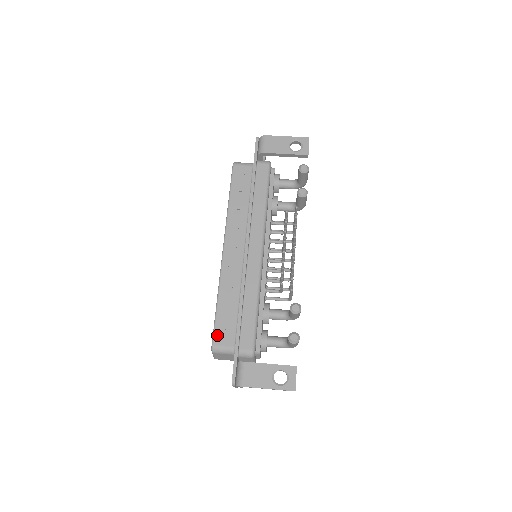
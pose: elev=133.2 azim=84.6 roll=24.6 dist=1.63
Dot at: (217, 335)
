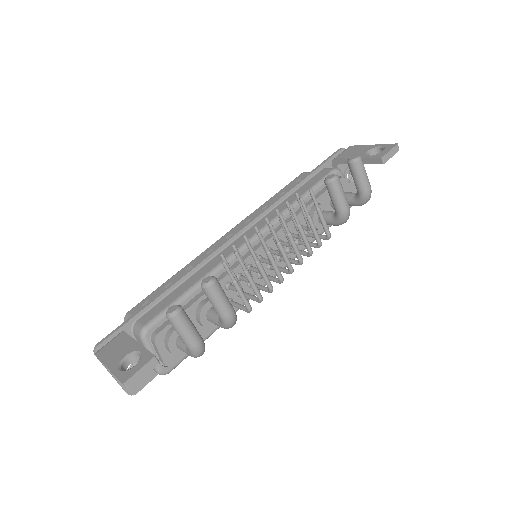
Dot at: (140, 304)
